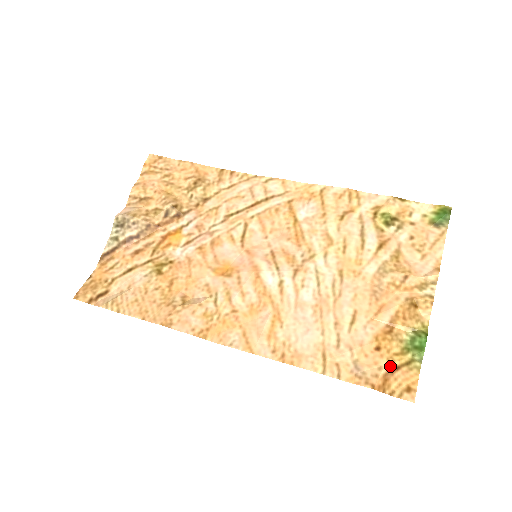
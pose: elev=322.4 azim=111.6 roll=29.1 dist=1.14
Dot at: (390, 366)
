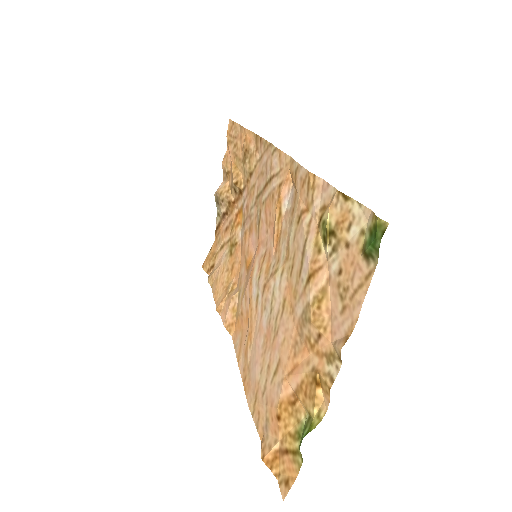
Dot at: (282, 445)
